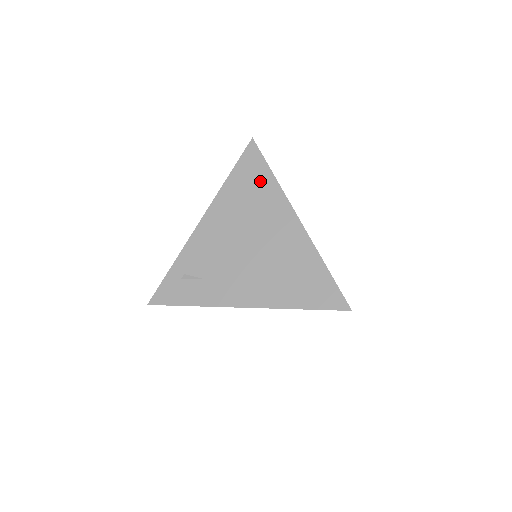
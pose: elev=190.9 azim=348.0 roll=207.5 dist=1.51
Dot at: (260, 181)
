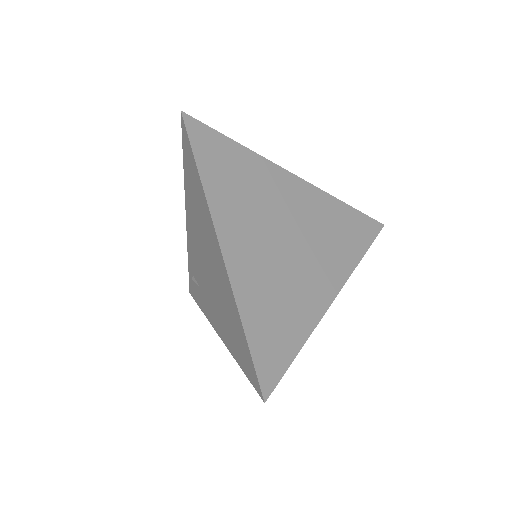
Dot at: (195, 181)
